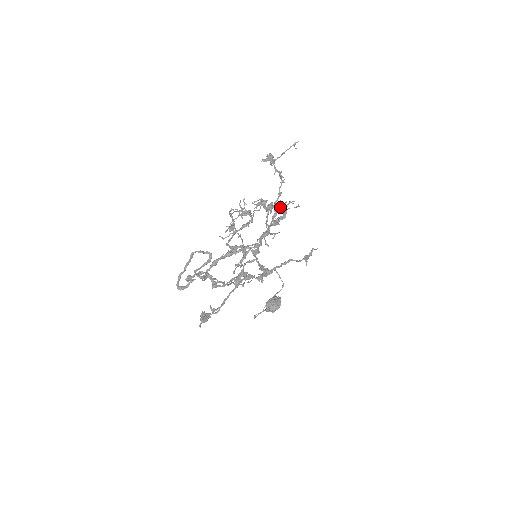
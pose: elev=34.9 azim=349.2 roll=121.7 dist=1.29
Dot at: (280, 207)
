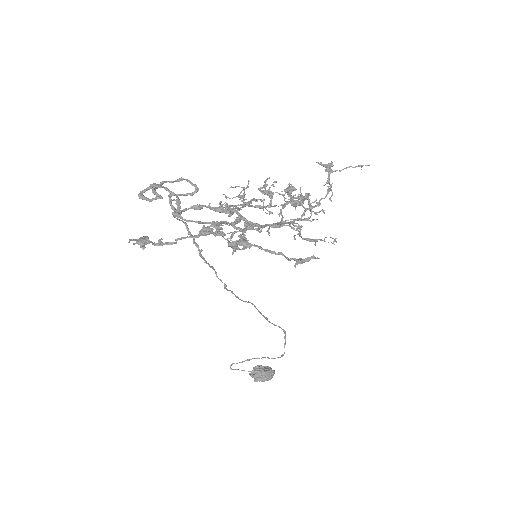
Dot at: (304, 197)
